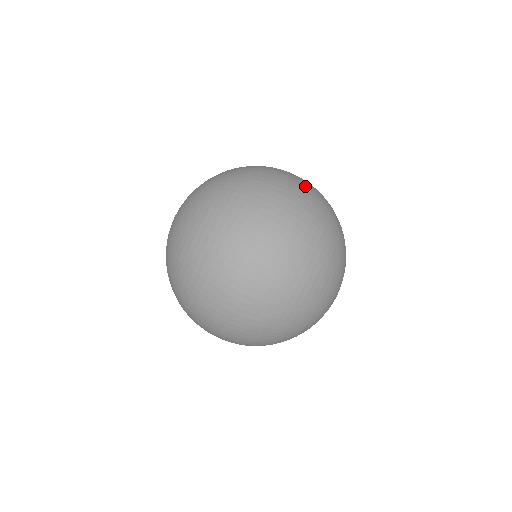
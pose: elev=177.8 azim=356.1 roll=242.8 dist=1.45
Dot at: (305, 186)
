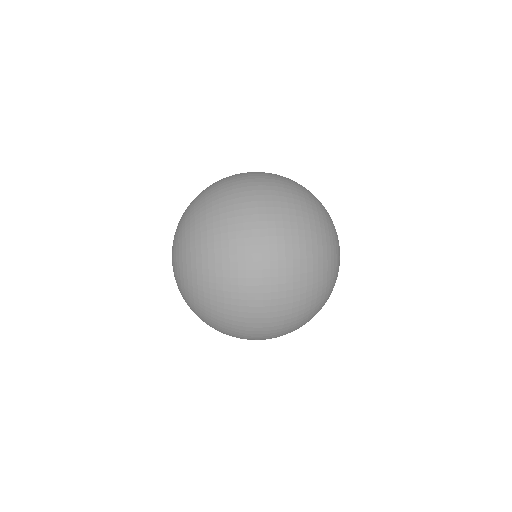
Dot at: (267, 174)
